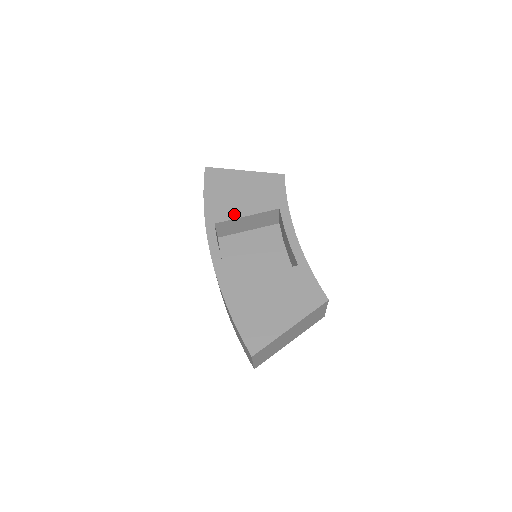
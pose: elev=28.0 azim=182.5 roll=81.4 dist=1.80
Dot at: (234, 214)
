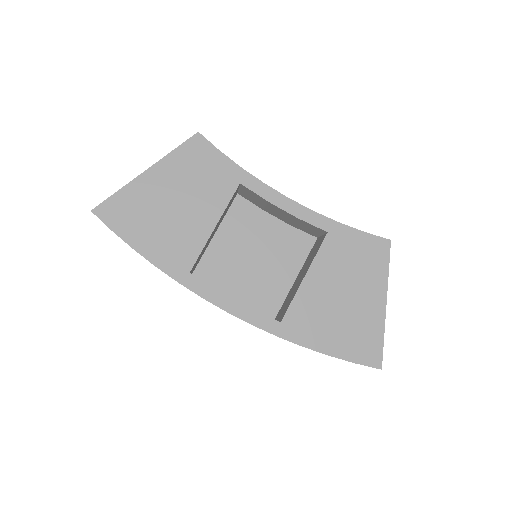
Dot at: (198, 239)
